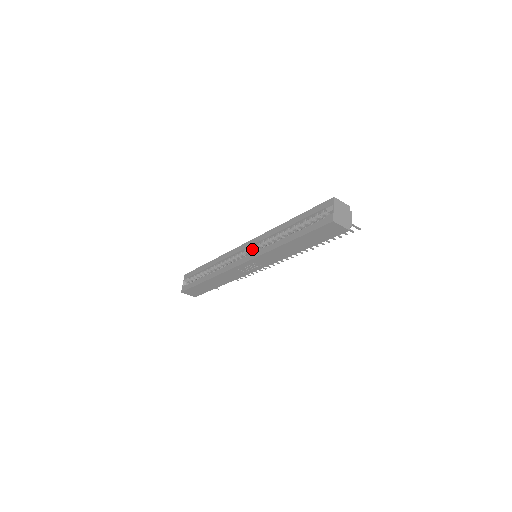
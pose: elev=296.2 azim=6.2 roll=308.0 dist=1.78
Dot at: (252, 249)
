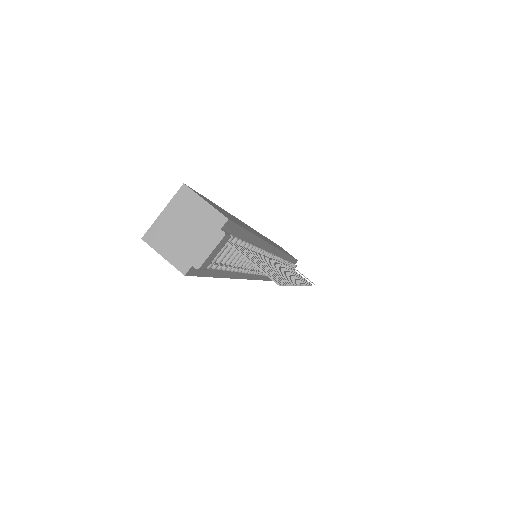
Dot at: occluded
